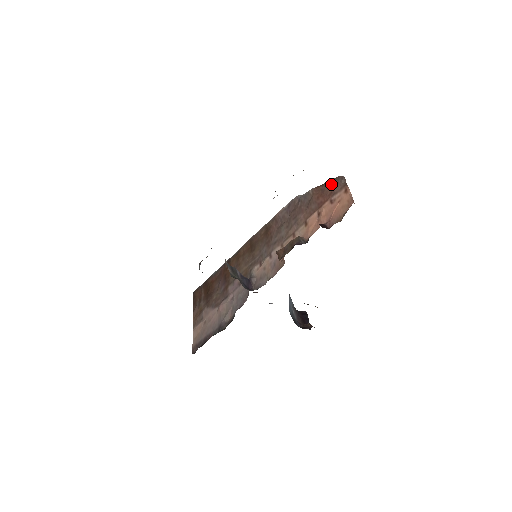
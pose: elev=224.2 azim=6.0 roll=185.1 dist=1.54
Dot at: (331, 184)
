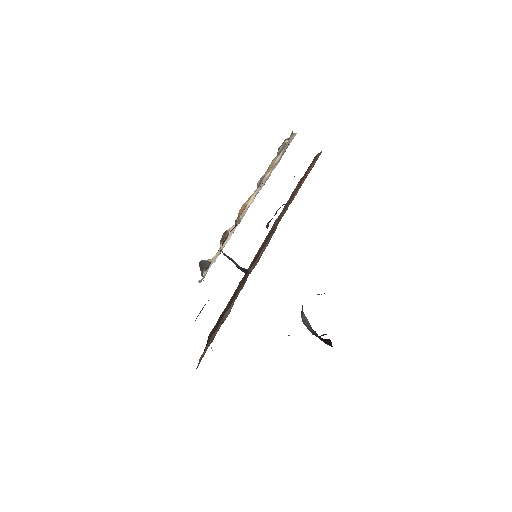
Dot at: (310, 164)
